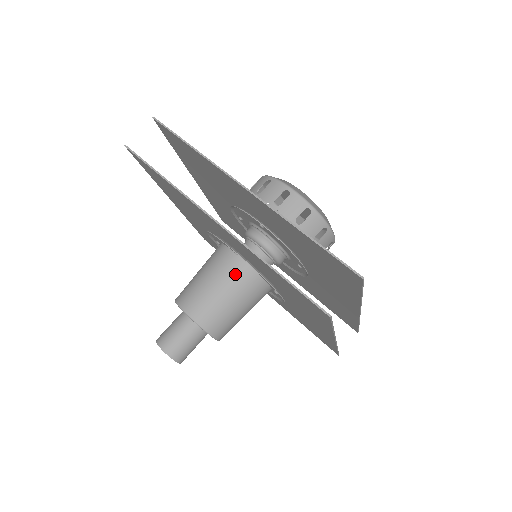
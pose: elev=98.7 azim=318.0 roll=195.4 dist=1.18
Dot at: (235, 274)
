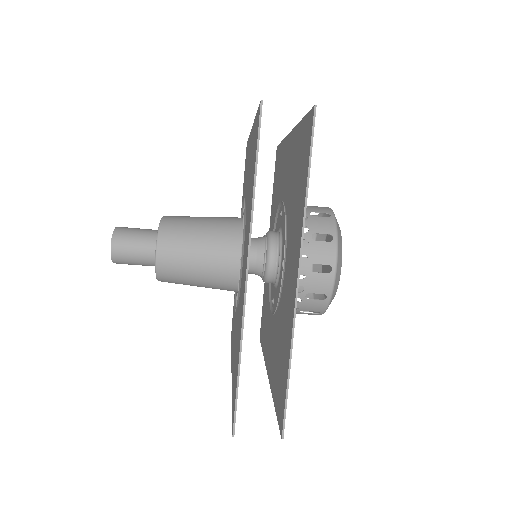
Dot at: (223, 269)
